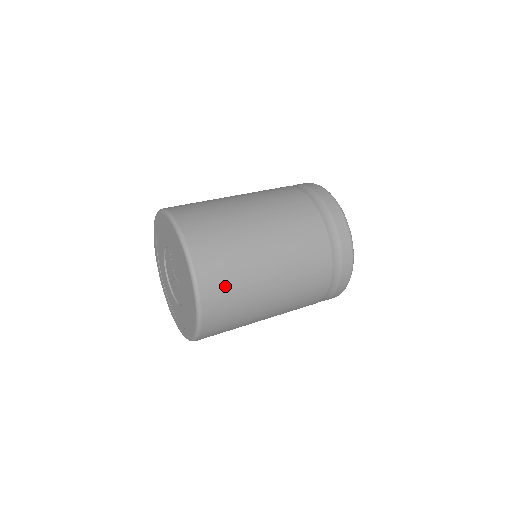
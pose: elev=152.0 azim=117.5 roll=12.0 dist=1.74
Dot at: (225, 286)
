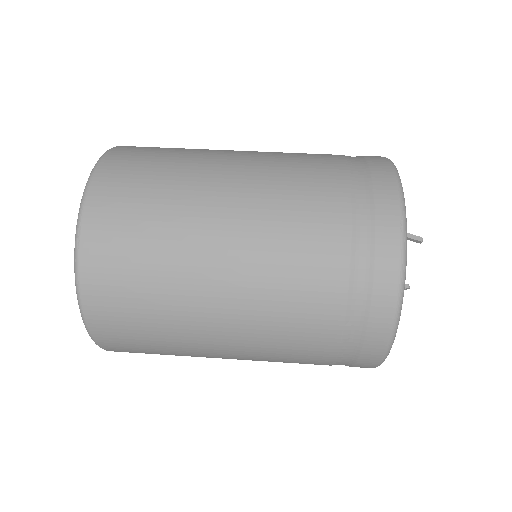
Dot at: (131, 331)
